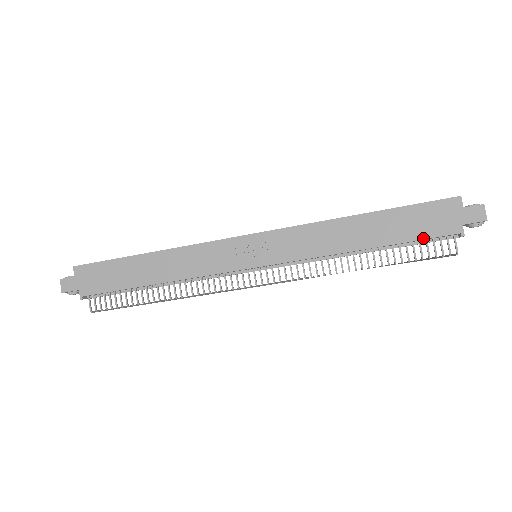
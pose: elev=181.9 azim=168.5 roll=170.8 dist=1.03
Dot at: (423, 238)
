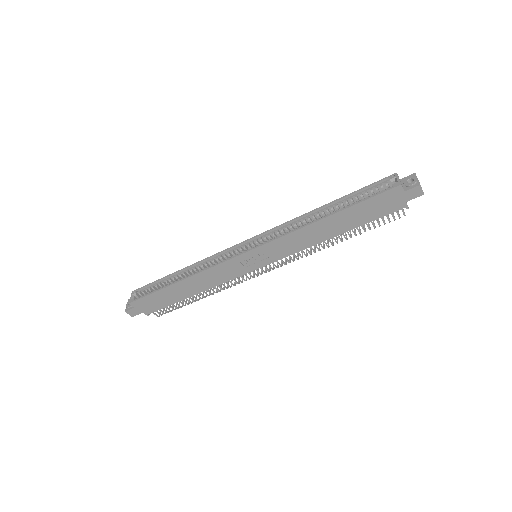
Dot at: (378, 218)
